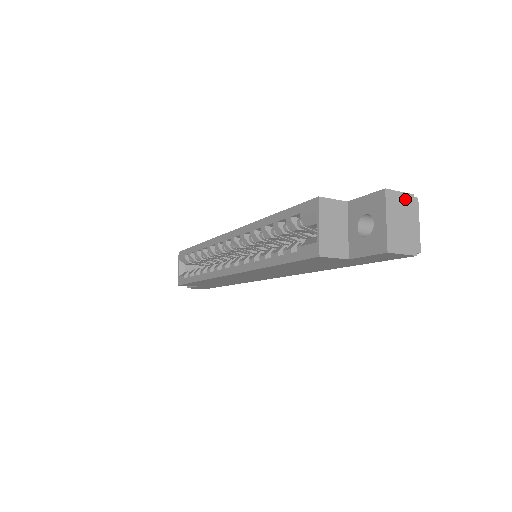
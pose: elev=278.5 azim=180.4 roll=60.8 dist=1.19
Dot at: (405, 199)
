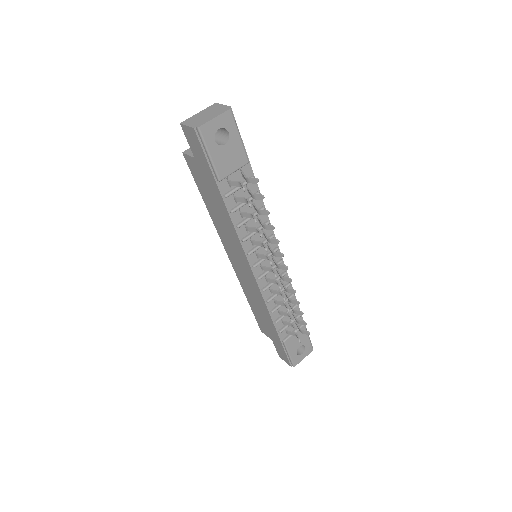
Dot at: (222, 107)
